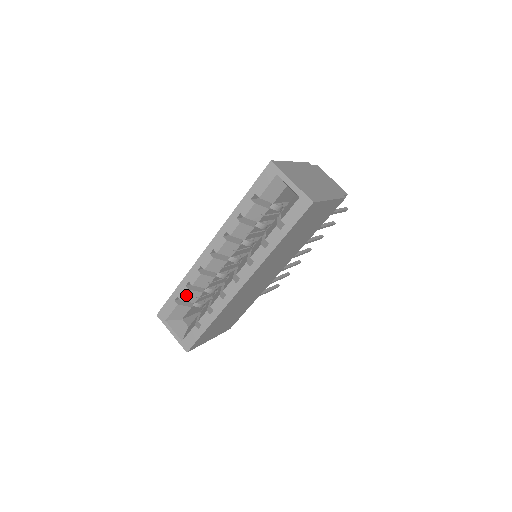
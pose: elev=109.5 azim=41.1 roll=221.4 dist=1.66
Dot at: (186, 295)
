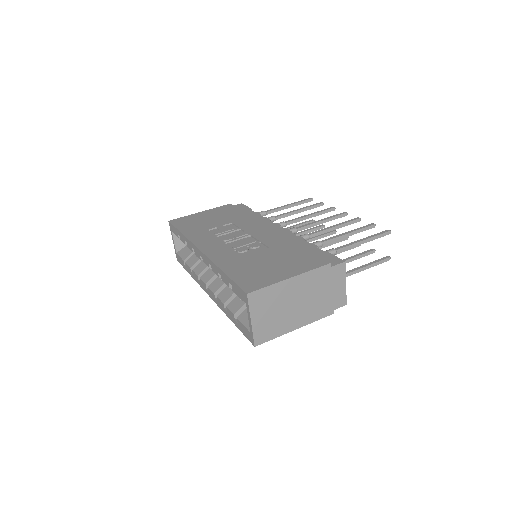
Dot at: occluded
